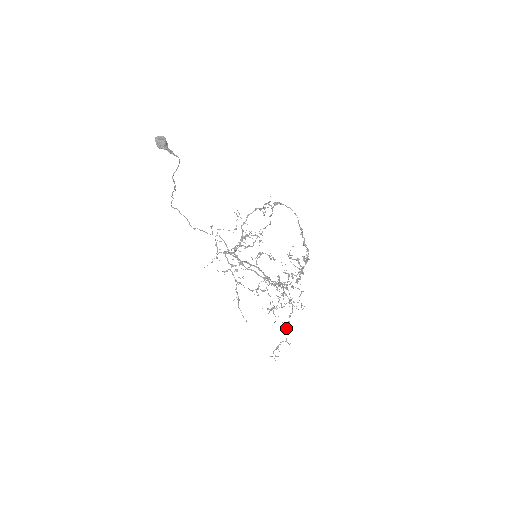
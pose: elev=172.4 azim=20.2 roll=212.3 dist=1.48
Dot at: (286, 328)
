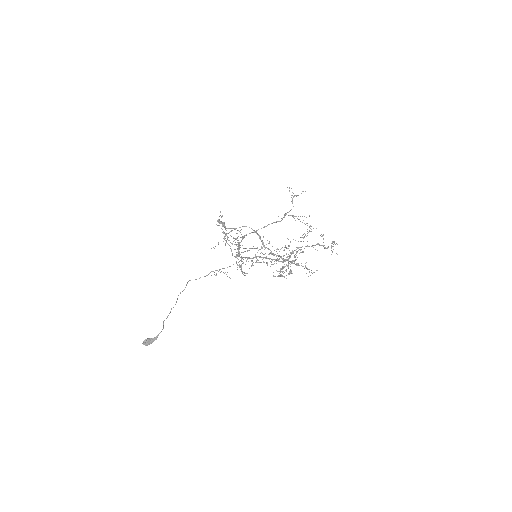
Dot at: (324, 248)
